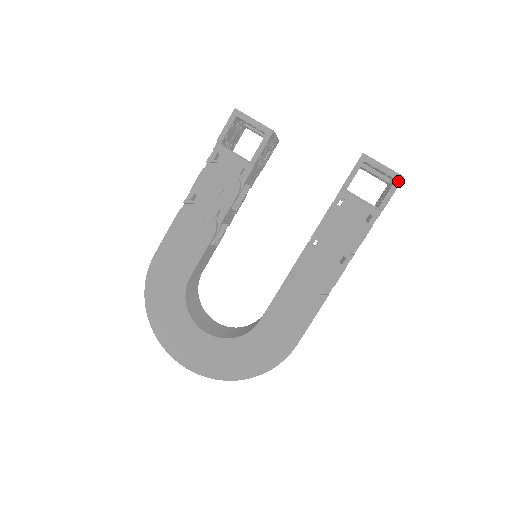
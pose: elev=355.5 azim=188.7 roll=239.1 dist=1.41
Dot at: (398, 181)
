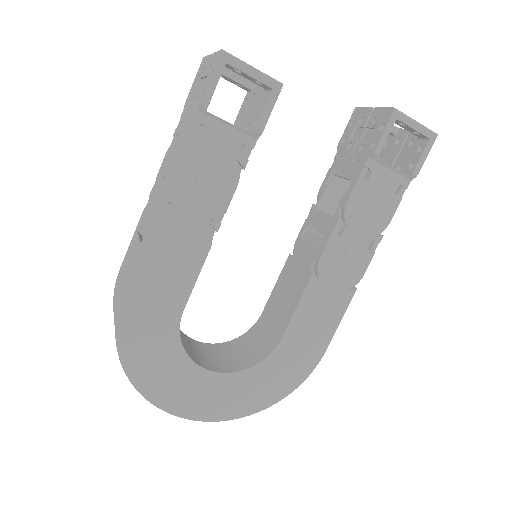
Dot at: (432, 140)
